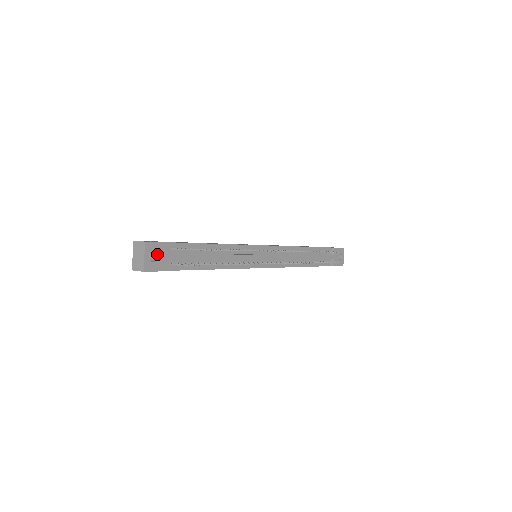
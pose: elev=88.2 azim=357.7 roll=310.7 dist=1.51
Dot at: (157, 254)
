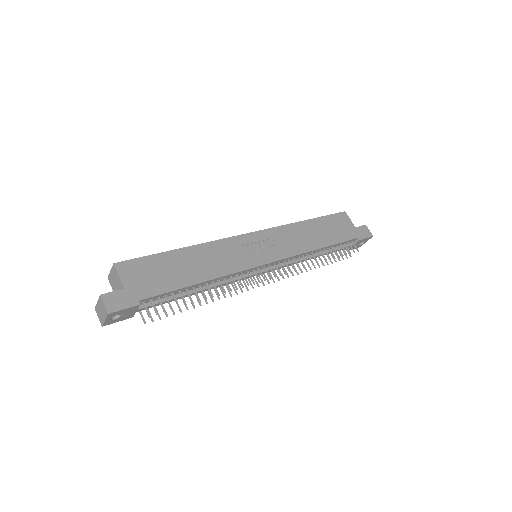
Dot at: (121, 314)
